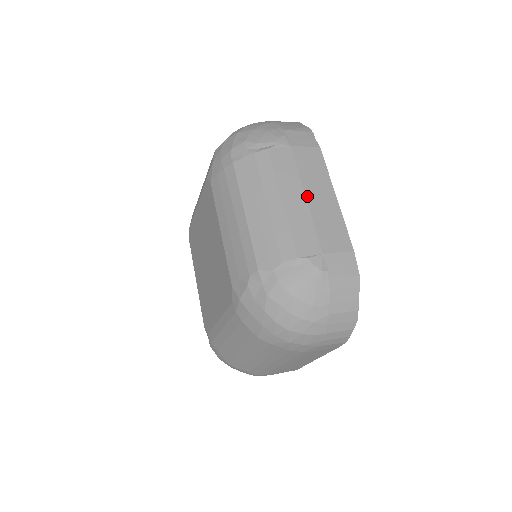
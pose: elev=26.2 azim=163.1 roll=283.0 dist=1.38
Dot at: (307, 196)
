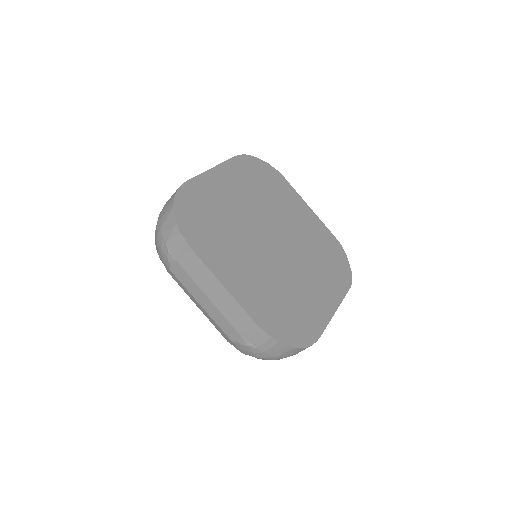
Dot at: (210, 299)
